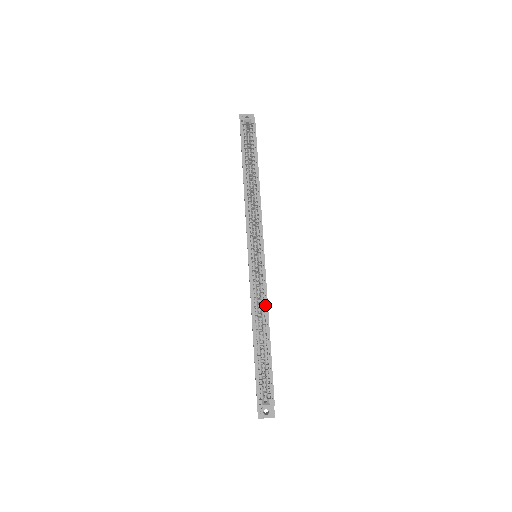
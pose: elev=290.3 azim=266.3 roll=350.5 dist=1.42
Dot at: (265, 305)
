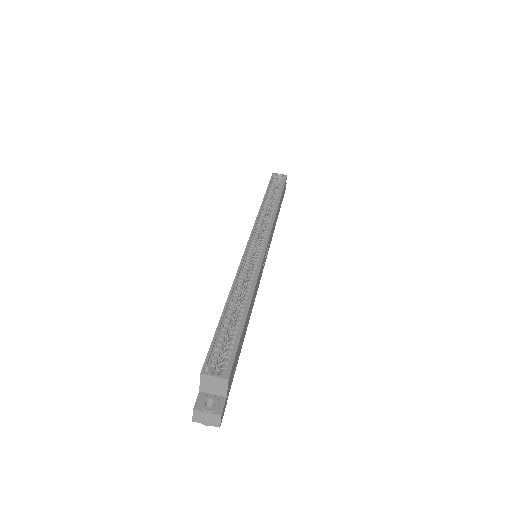
Dot at: (253, 282)
